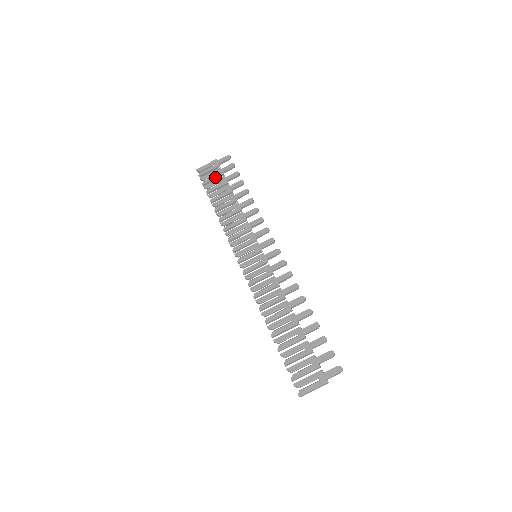
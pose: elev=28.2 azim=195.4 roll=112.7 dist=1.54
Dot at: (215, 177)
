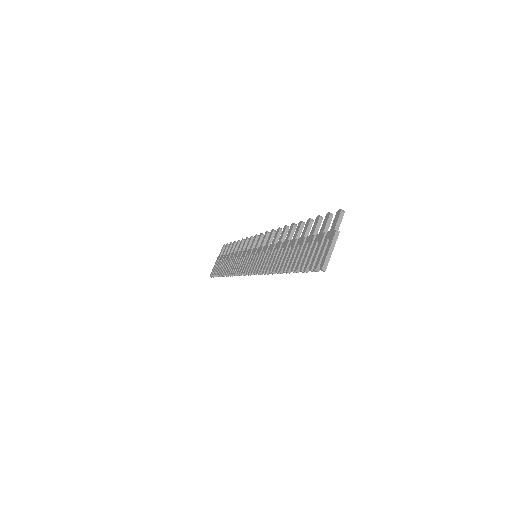
Dot at: (220, 263)
